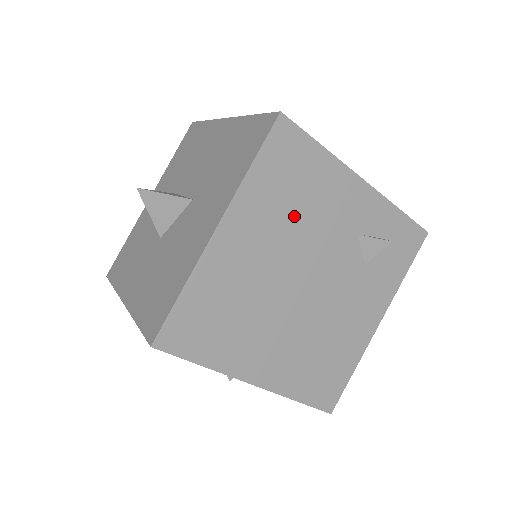
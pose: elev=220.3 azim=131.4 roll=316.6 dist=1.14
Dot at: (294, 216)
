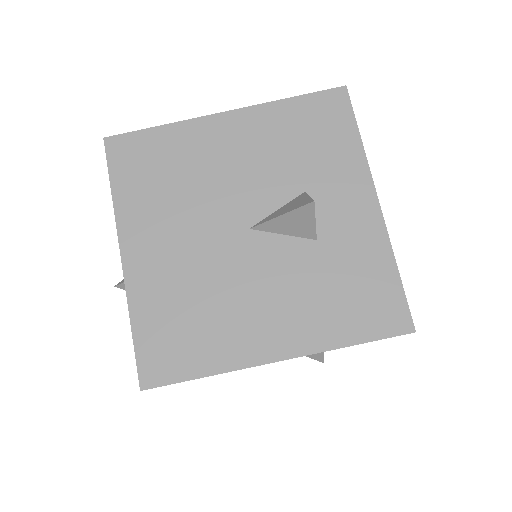
Dot at: occluded
